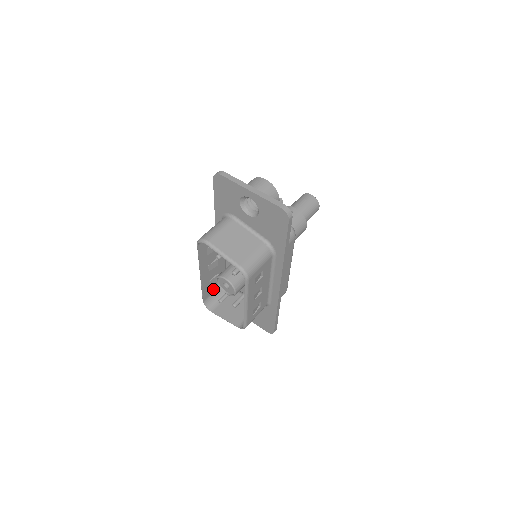
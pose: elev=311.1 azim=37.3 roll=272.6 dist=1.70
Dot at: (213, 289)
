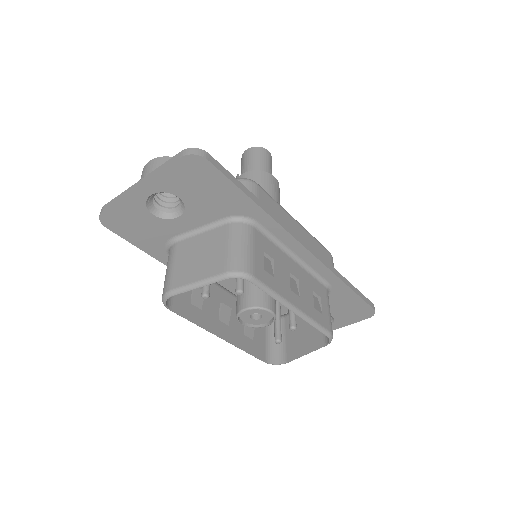
Dot at: (261, 339)
